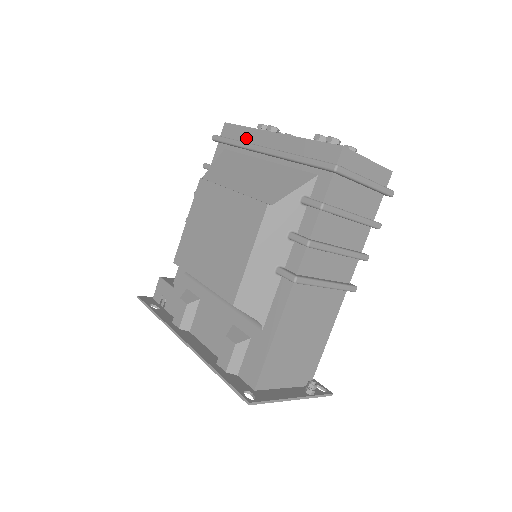
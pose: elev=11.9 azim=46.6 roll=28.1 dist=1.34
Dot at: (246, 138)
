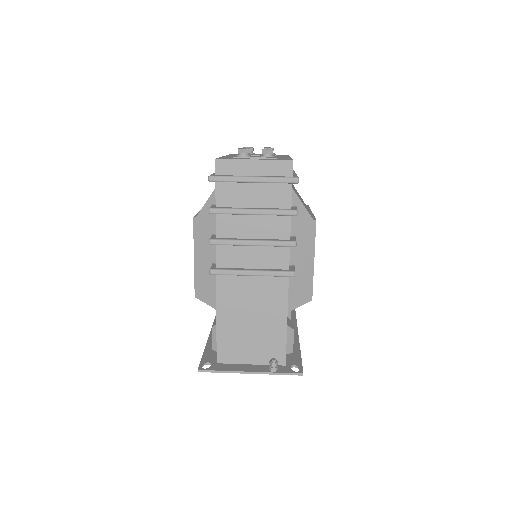
Dot at: occluded
